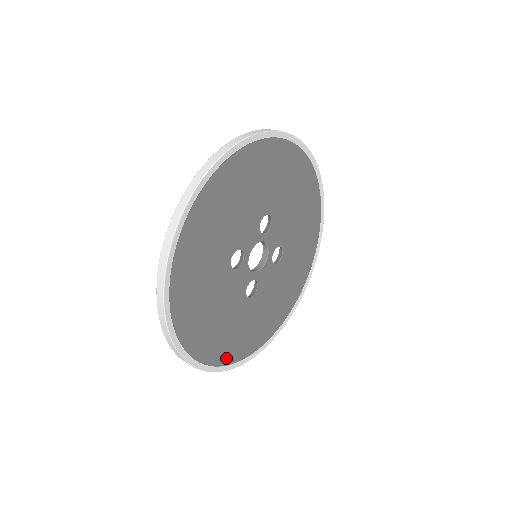
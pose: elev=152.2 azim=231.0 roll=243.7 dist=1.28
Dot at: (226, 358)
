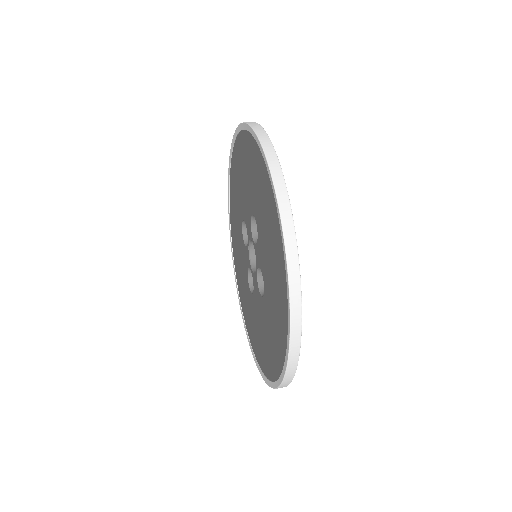
Dot at: occluded
